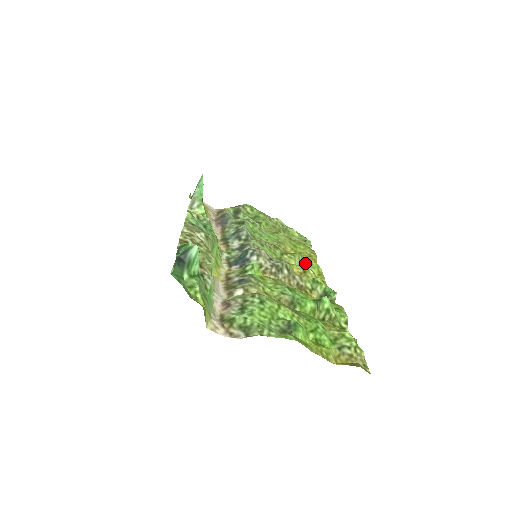
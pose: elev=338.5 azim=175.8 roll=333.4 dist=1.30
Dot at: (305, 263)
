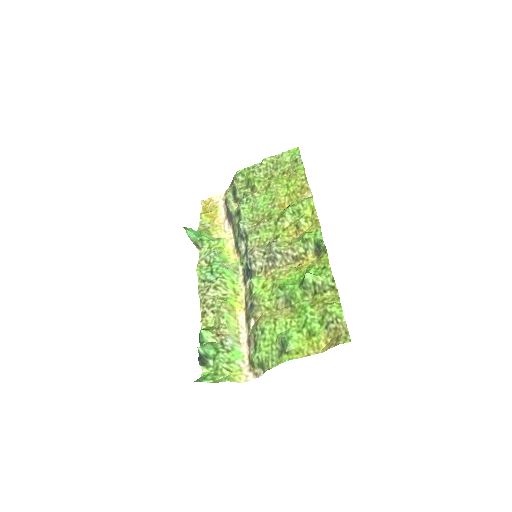
Dot at: (297, 211)
